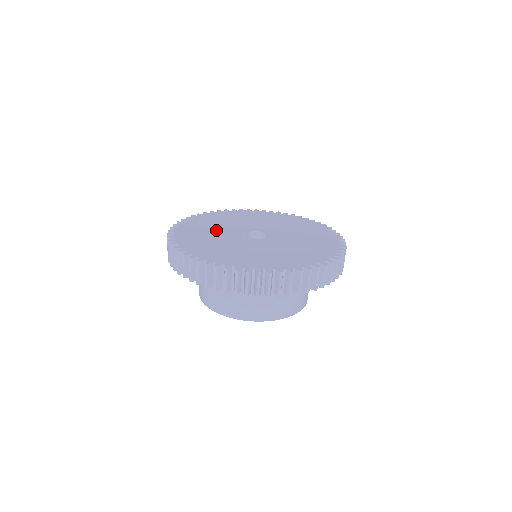
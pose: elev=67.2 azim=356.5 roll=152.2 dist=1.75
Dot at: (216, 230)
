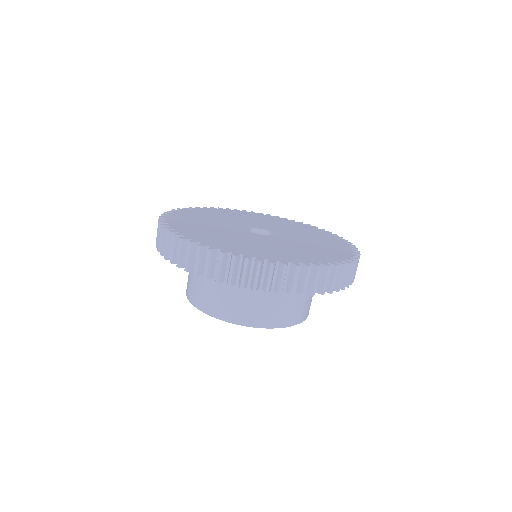
Dot at: (230, 218)
